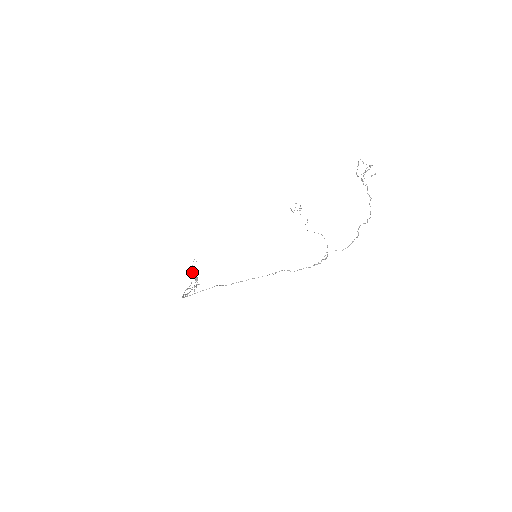
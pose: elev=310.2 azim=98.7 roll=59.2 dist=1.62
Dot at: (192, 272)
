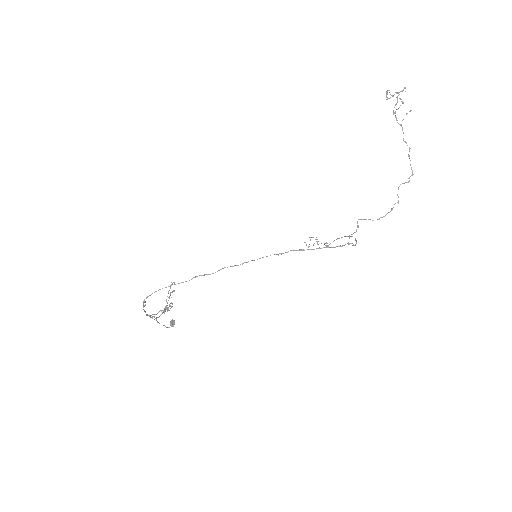
Dot at: (166, 300)
